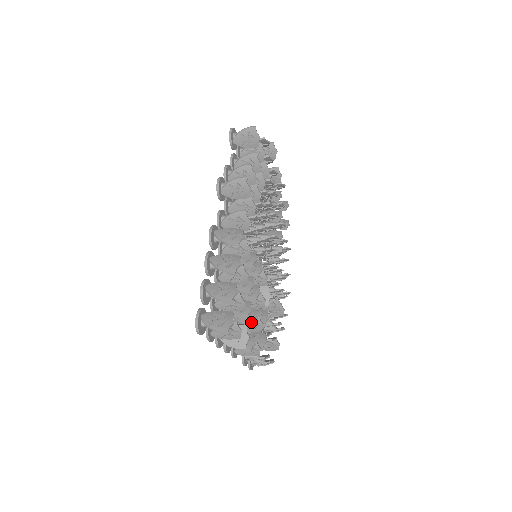
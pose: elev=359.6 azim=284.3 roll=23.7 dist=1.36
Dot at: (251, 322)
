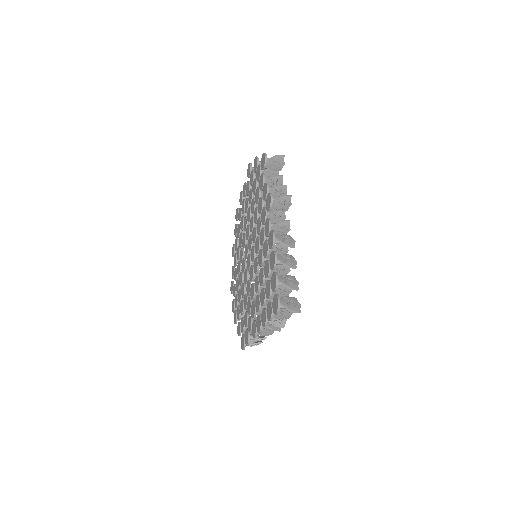
Dot at: occluded
